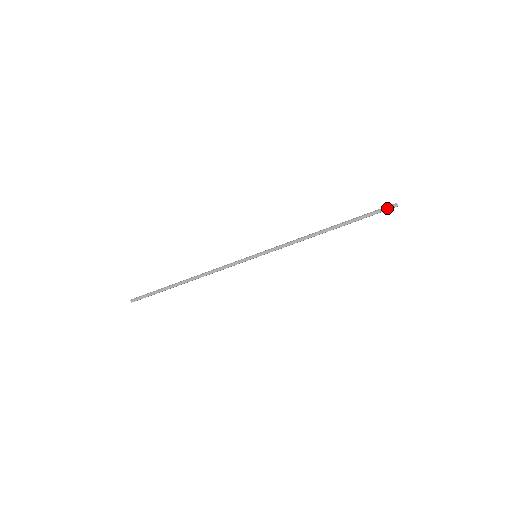
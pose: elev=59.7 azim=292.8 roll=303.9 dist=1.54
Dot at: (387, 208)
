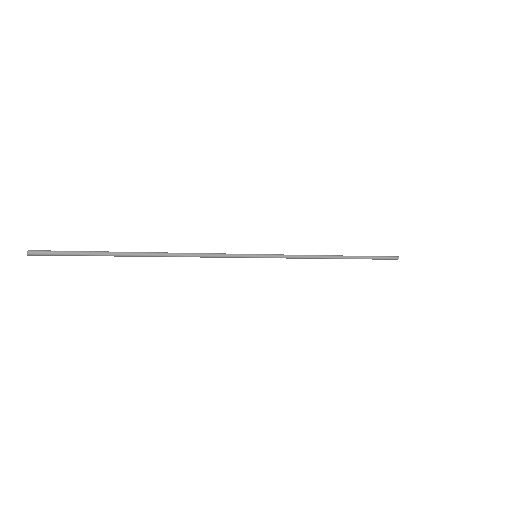
Dot at: occluded
